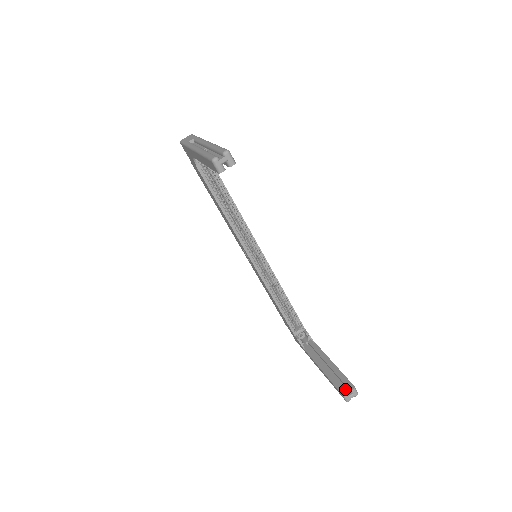
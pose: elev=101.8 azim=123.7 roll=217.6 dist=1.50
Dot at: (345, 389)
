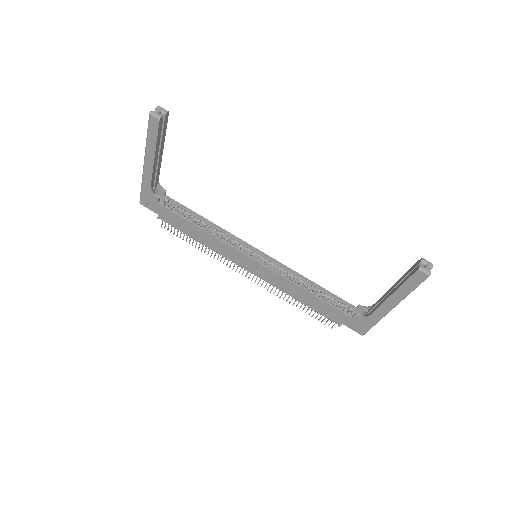
Dot at: (416, 267)
